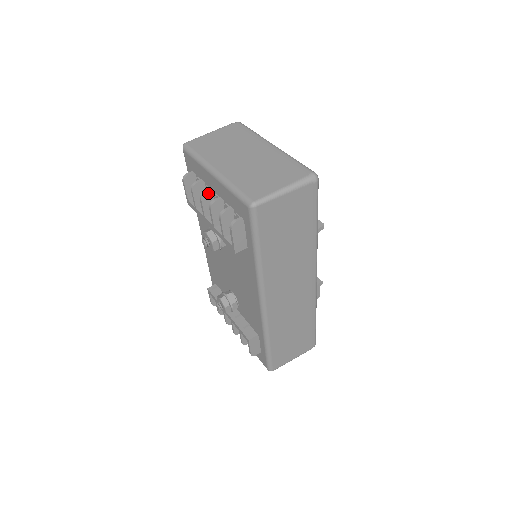
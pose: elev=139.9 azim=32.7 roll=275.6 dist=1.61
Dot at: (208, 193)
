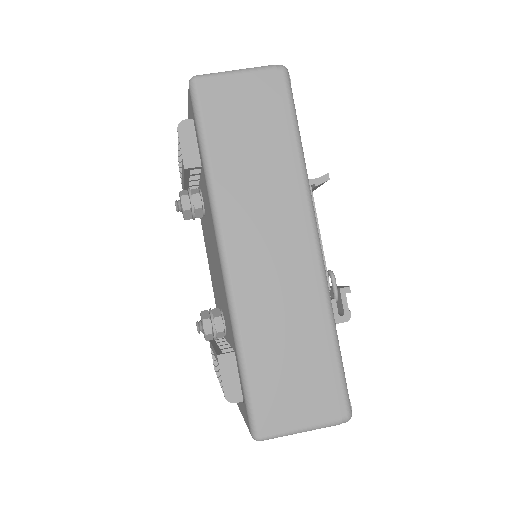
Dot at: occluded
